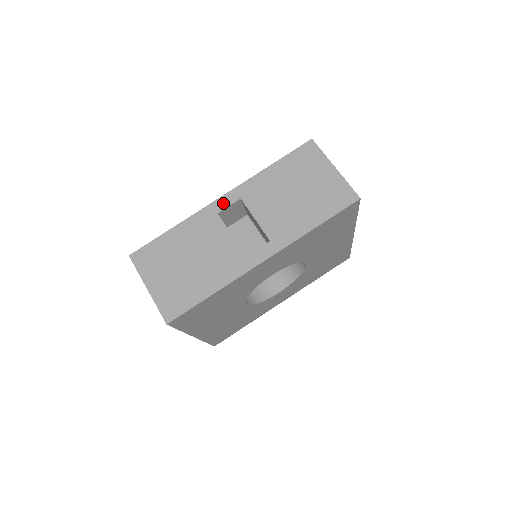
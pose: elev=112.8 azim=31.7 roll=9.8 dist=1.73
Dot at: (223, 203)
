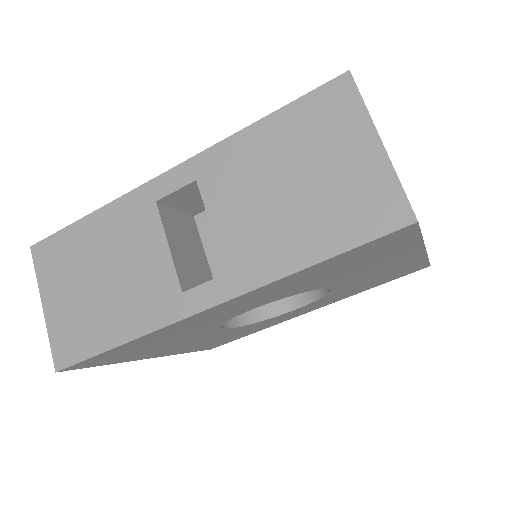
Dot at: (168, 184)
